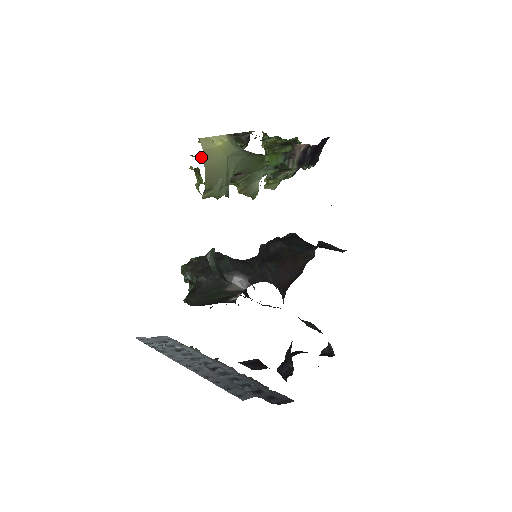
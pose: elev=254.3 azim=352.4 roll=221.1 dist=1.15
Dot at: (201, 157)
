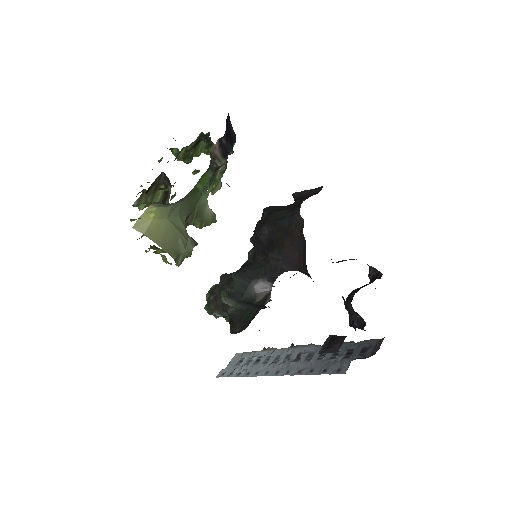
Dot at: occluded
